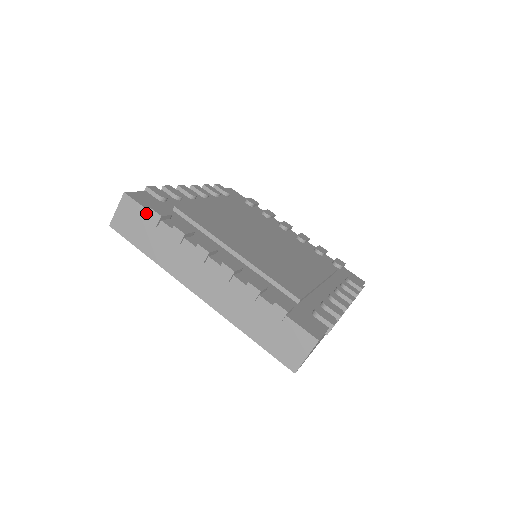
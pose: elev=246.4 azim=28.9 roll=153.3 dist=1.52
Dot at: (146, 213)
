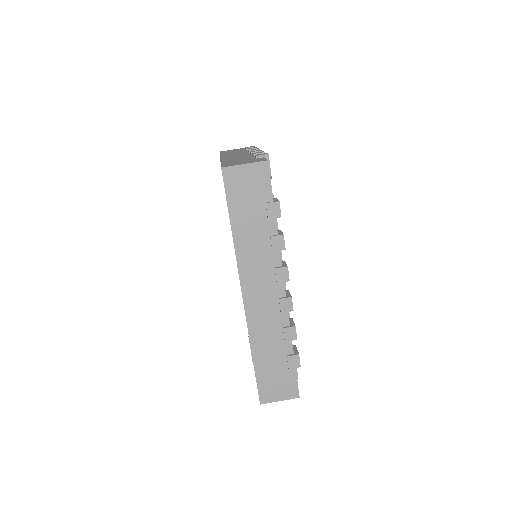
Dot at: occluded
